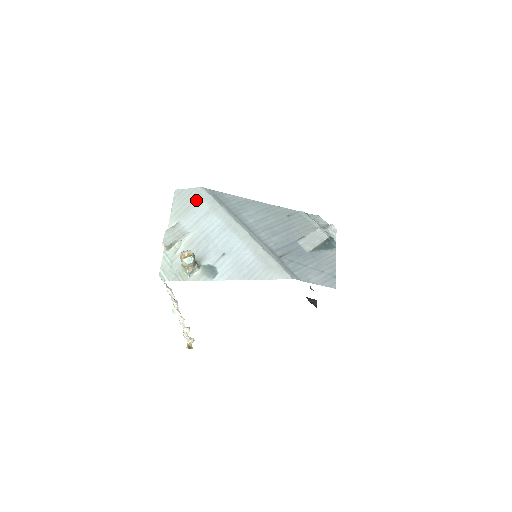
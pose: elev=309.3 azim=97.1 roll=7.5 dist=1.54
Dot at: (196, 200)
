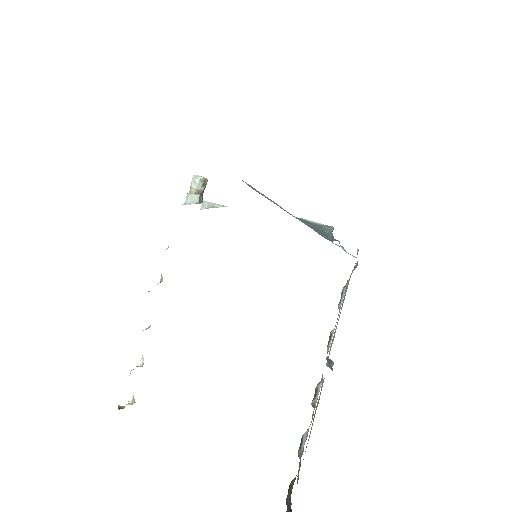
Dot at: occluded
